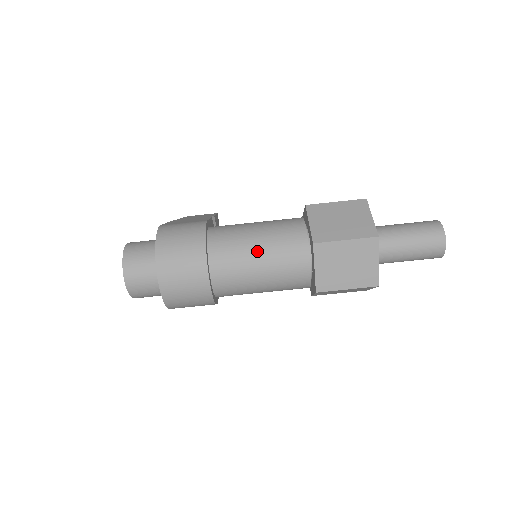
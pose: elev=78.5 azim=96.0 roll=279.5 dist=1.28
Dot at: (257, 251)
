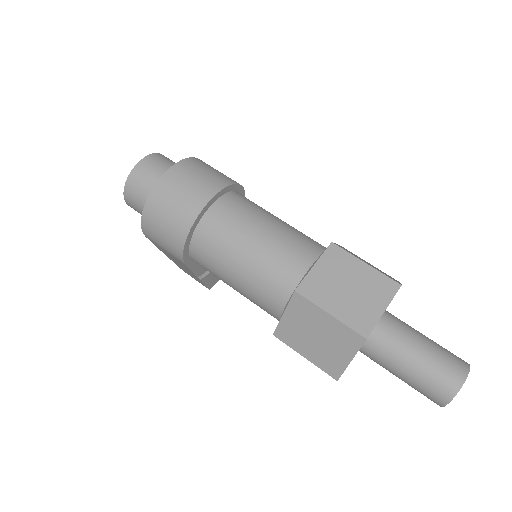
Dot at: (272, 221)
